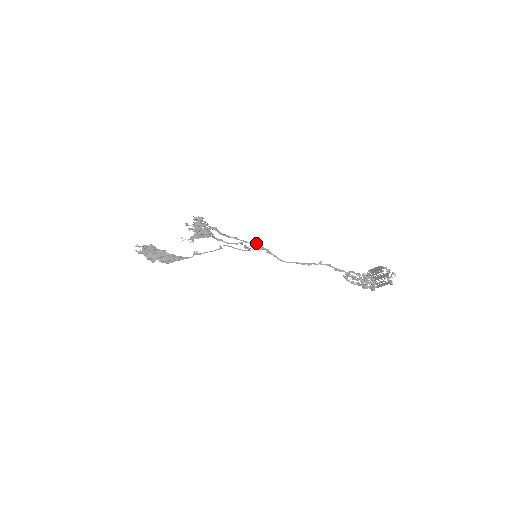
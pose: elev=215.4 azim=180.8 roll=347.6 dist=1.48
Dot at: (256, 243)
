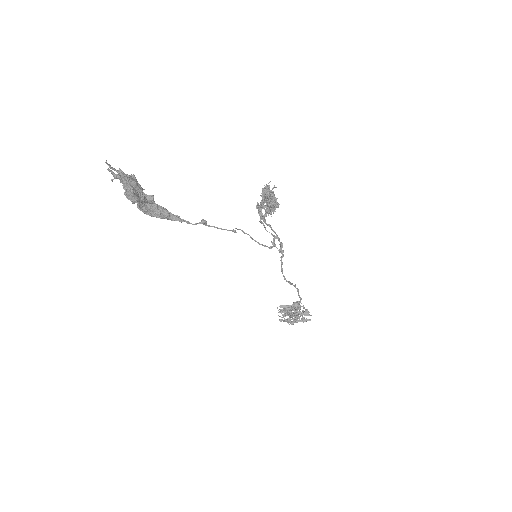
Dot at: occluded
